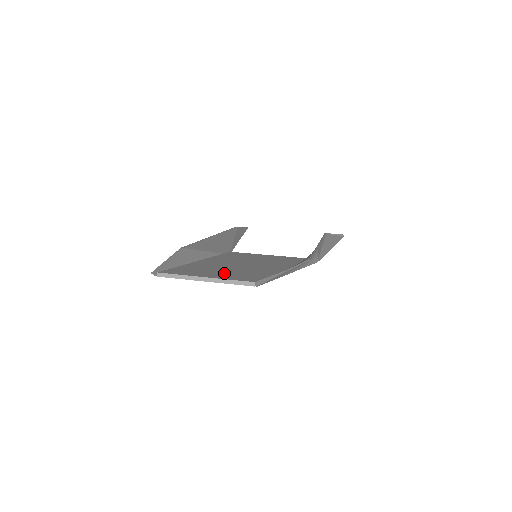
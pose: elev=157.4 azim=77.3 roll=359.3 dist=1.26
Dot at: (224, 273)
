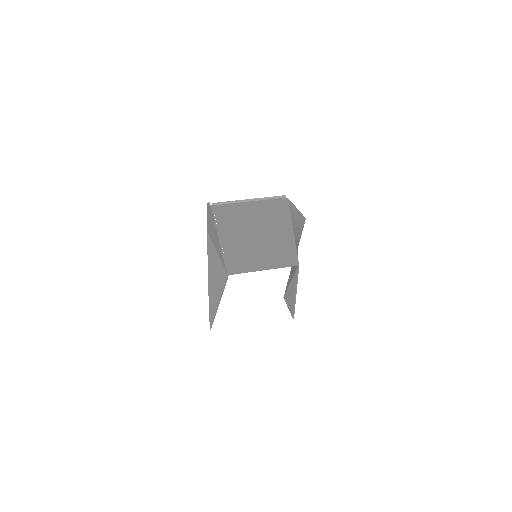
Dot at: (256, 211)
